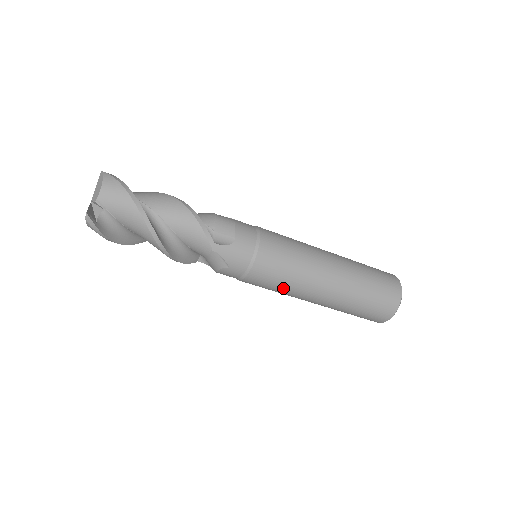
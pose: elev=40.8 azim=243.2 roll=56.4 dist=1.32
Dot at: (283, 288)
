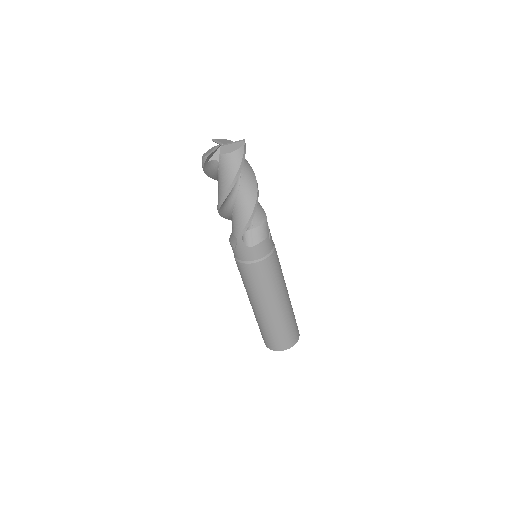
Dot at: (244, 283)
